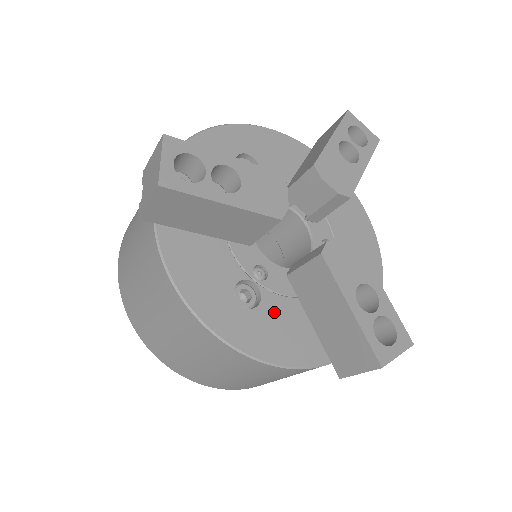
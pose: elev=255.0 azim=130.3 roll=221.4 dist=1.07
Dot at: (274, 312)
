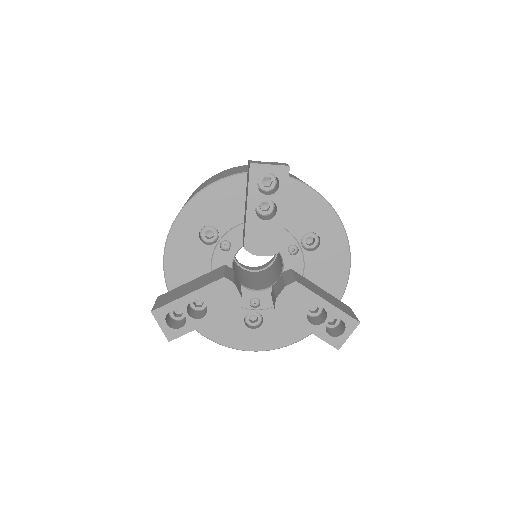
Dot at: (274, 320)
